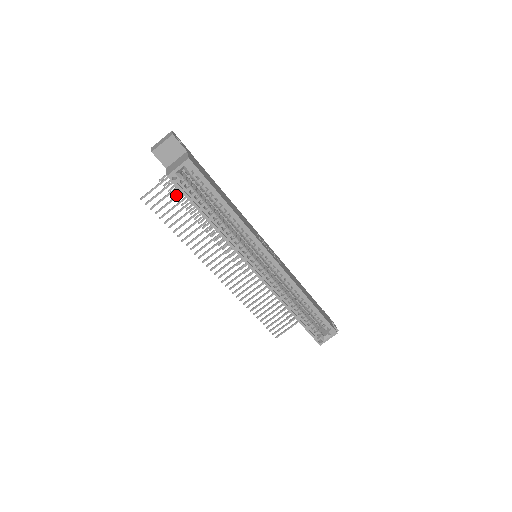
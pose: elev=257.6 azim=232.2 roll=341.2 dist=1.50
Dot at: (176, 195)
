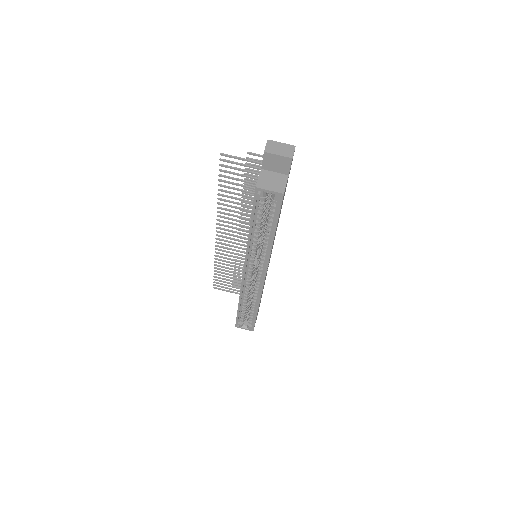
Dot at: occluded
